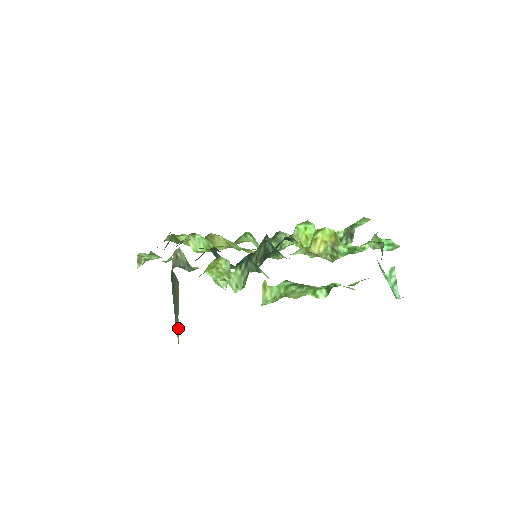
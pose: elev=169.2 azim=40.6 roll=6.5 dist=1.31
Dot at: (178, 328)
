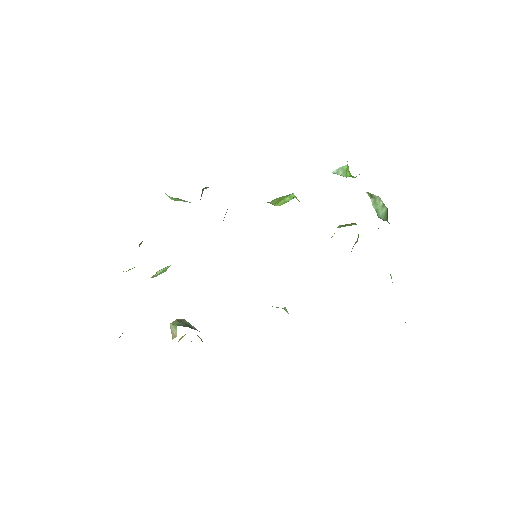
Dot at: (201, 339)
